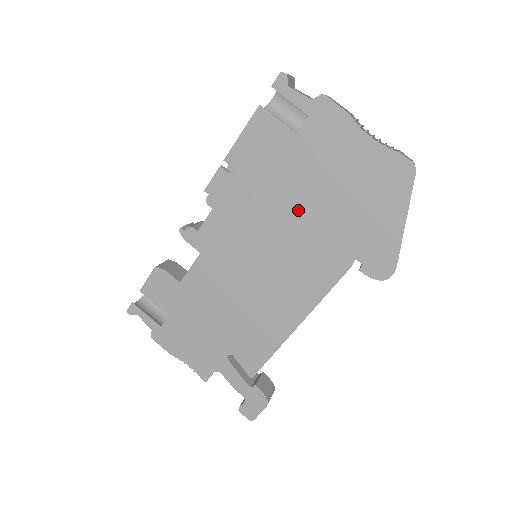
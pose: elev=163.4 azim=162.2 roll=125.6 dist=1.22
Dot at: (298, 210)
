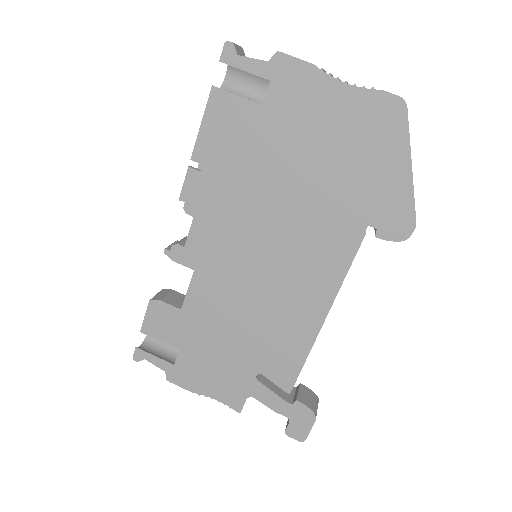
Dot at: (288, 190)
